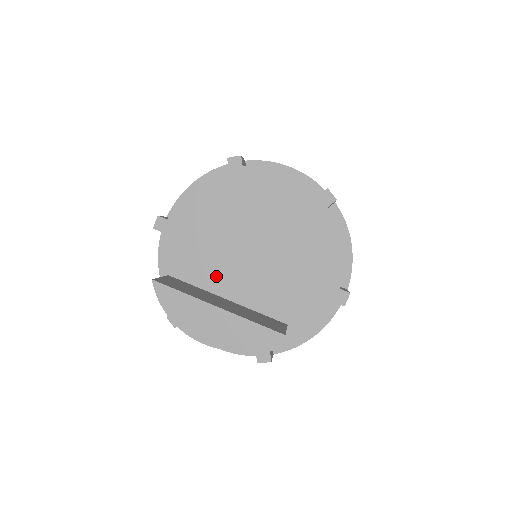
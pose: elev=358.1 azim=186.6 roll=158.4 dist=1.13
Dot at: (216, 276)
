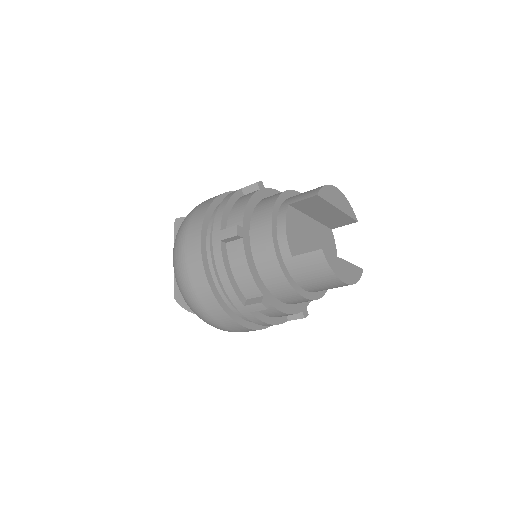
Dot at: occluded
